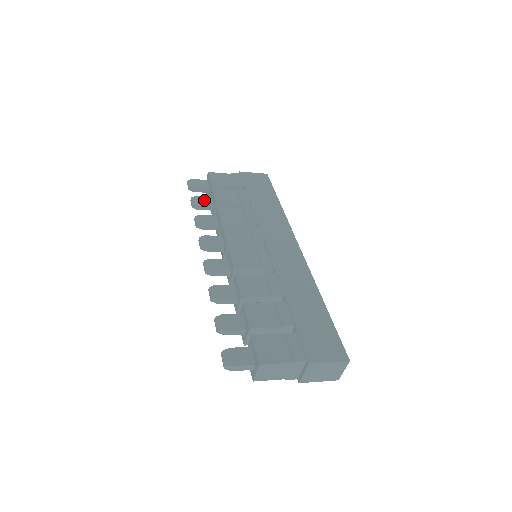
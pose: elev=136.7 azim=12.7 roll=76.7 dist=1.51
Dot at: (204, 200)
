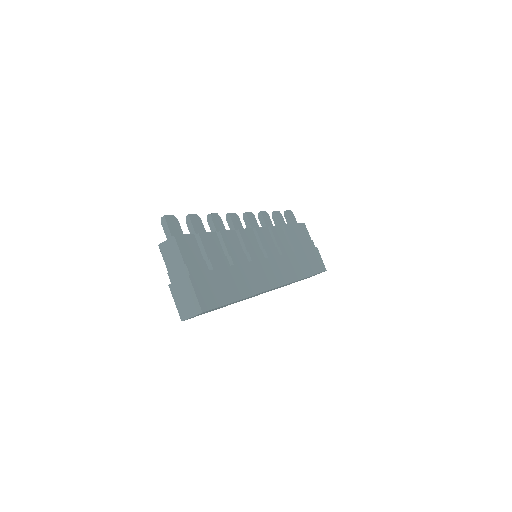
Dot at: (281, 220)
